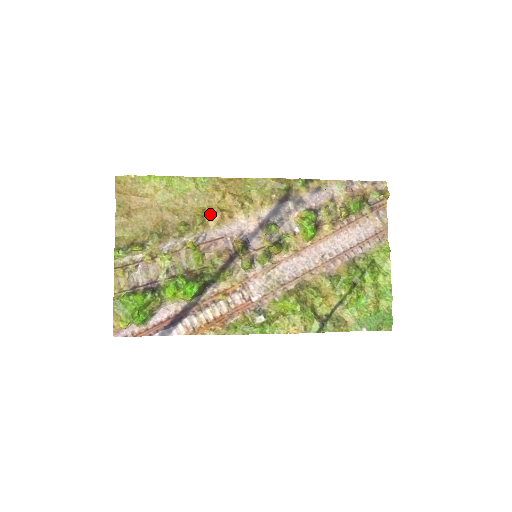
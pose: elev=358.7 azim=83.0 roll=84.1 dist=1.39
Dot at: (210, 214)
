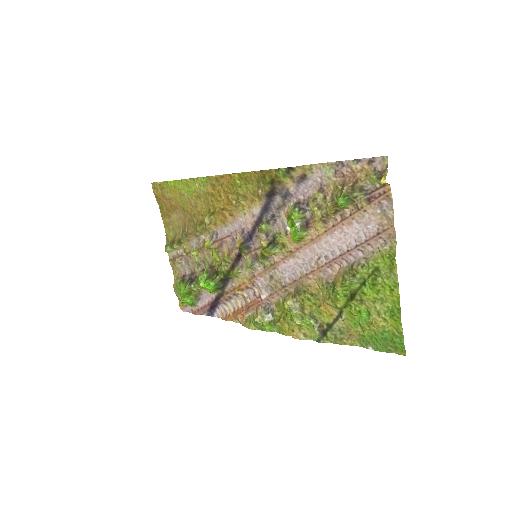
Dot at: (215, 214)
